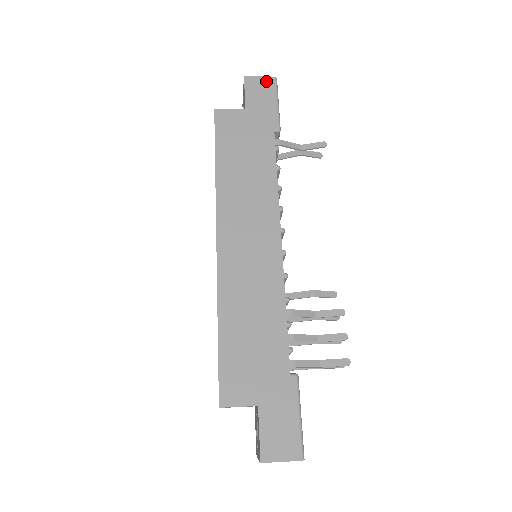
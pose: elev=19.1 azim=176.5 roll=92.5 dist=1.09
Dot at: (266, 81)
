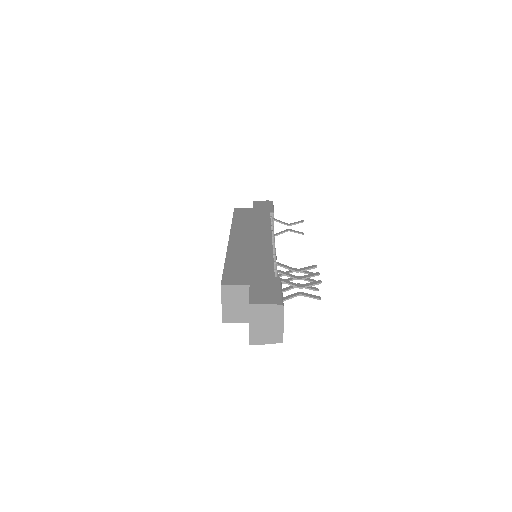
Dot at: (266, 201)
